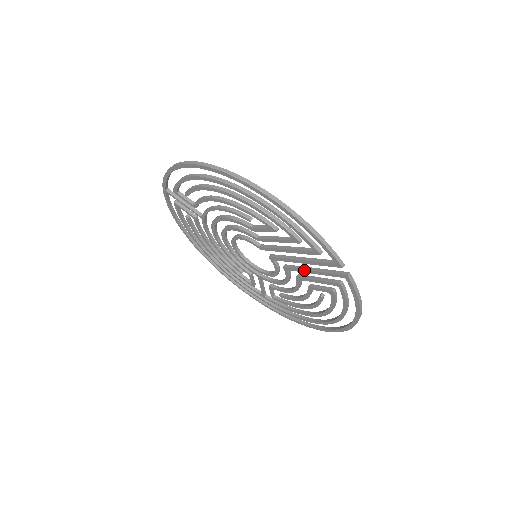
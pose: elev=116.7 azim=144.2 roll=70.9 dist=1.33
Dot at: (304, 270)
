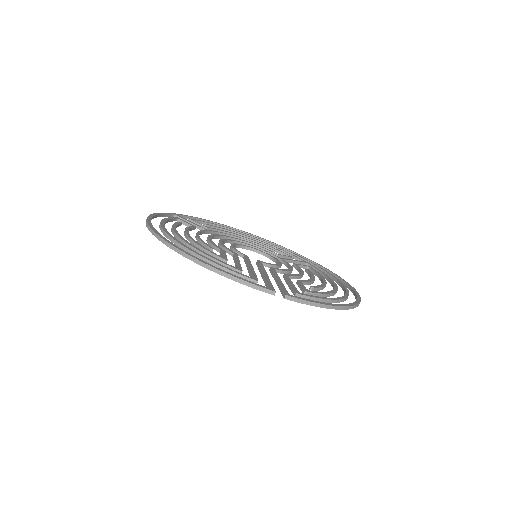
Dot at: (274, 279)
